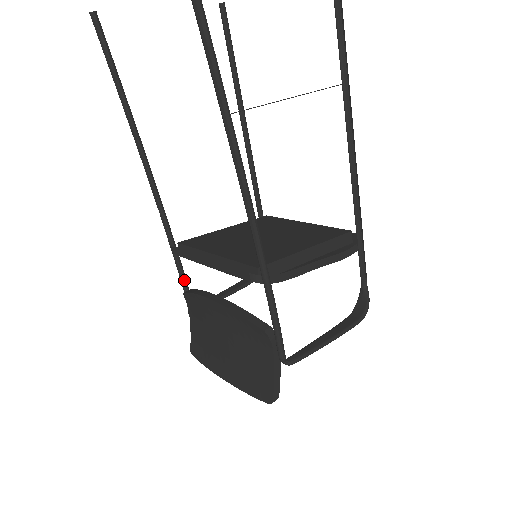
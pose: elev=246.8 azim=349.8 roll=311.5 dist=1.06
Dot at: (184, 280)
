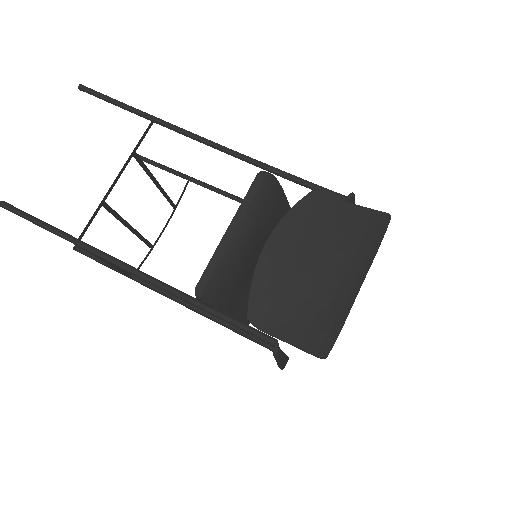
Dot at: (235, 319)
